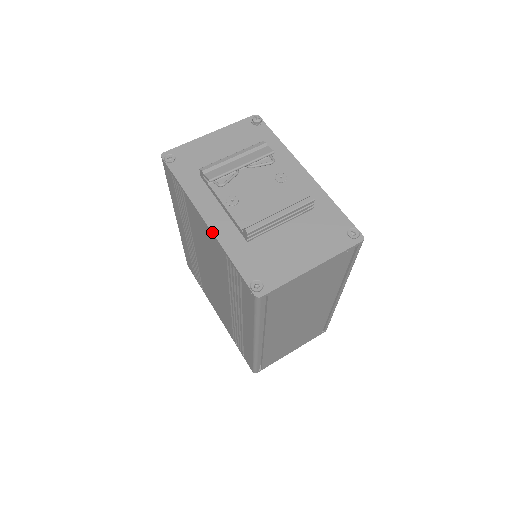
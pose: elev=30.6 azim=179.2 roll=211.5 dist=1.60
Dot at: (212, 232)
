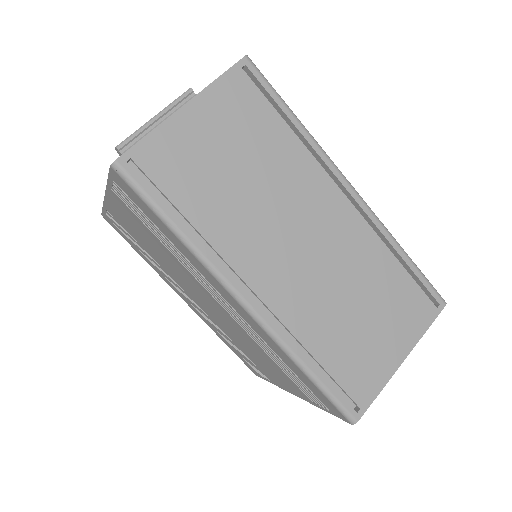
Dot at: (105, 192)
